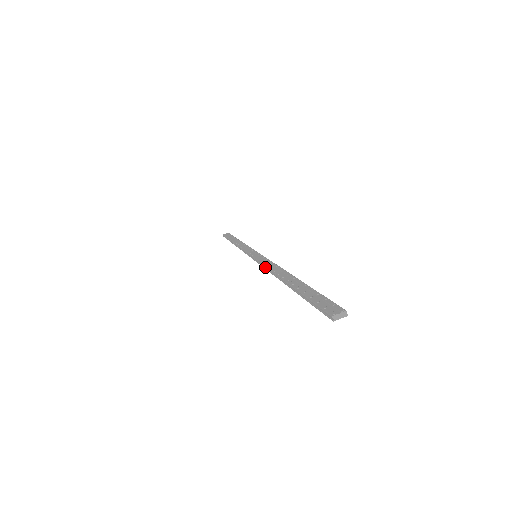
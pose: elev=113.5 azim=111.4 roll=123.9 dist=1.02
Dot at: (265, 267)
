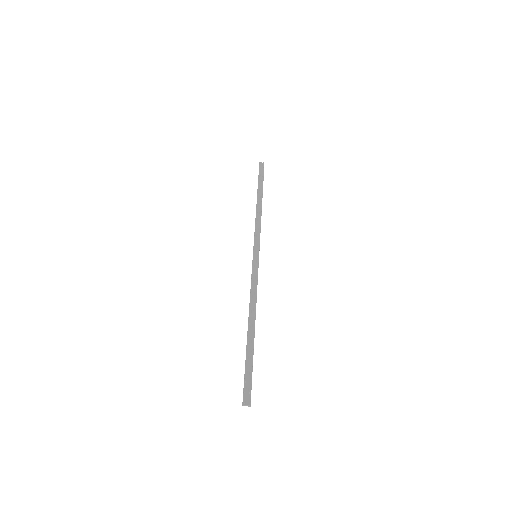
Dot at: (251, 288)
